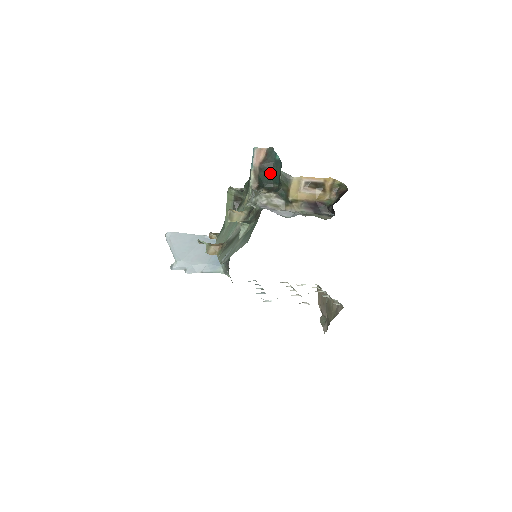
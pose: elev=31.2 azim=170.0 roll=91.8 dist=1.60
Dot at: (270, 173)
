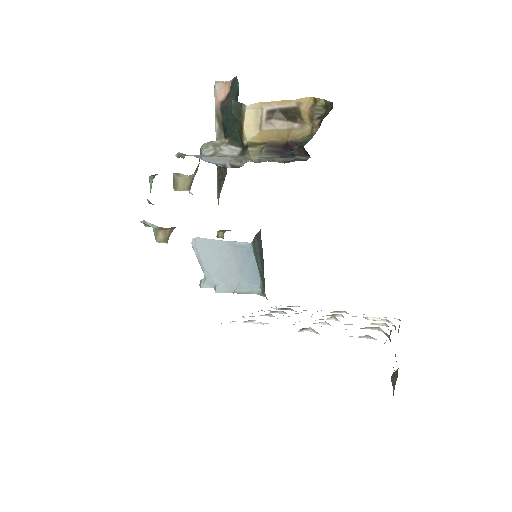
Dot at: occluded
